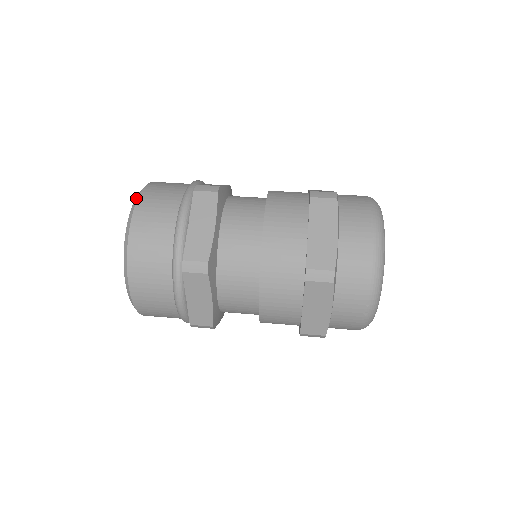
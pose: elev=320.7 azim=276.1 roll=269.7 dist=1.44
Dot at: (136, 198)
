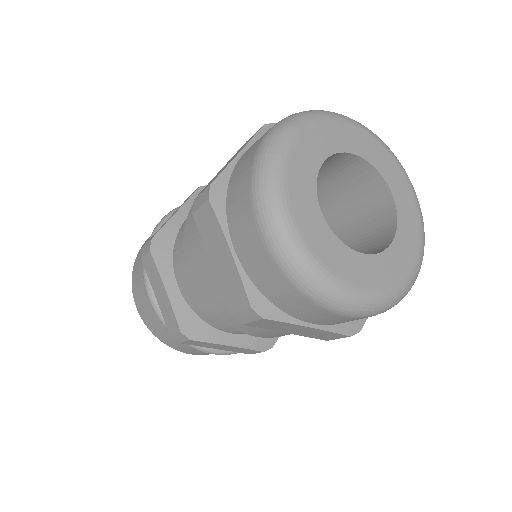
Dot at: occluded
